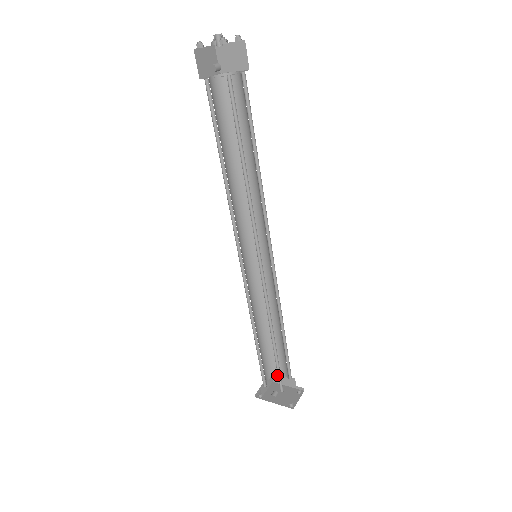
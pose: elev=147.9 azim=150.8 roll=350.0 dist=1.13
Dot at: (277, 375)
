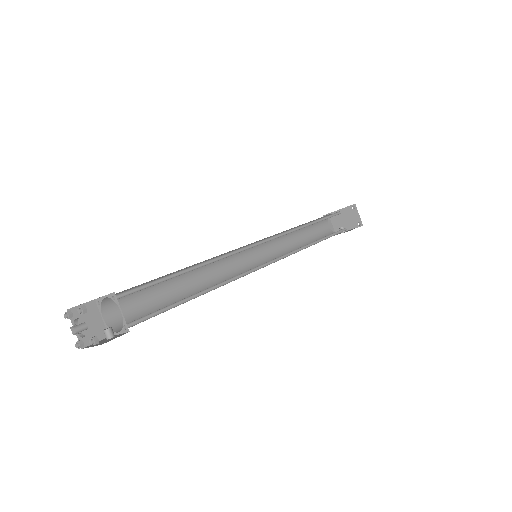
Dot at: occluded
